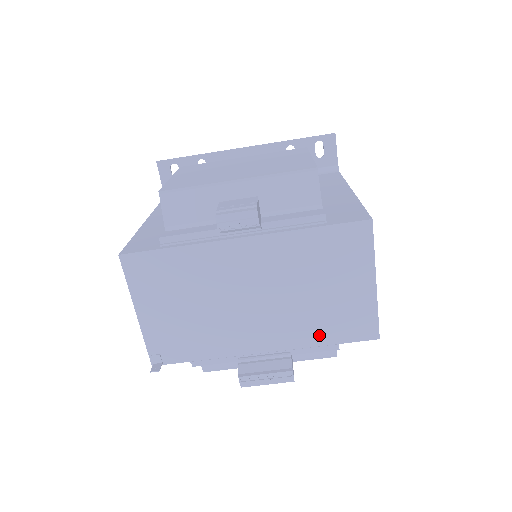
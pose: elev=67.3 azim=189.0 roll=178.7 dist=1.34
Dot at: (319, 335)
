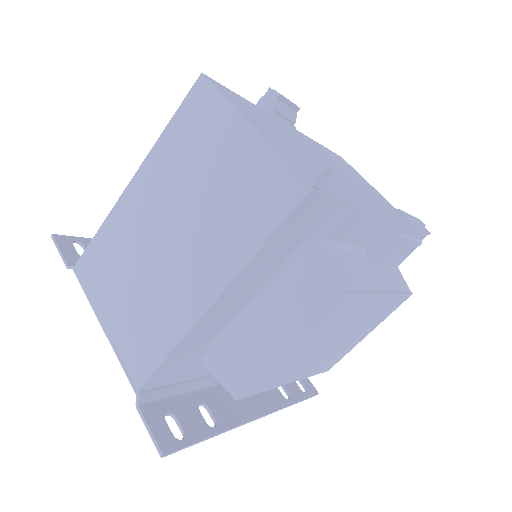
Dot at: occluded
